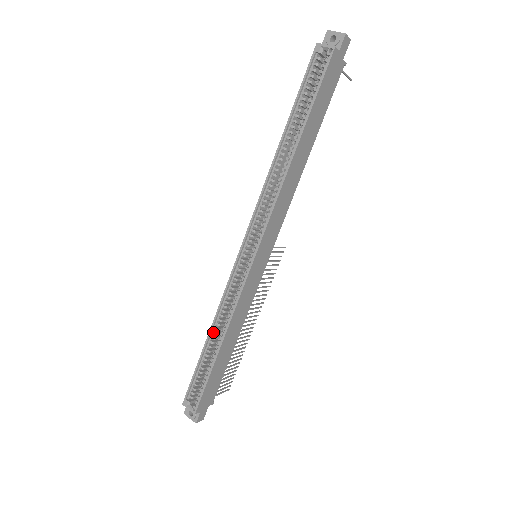
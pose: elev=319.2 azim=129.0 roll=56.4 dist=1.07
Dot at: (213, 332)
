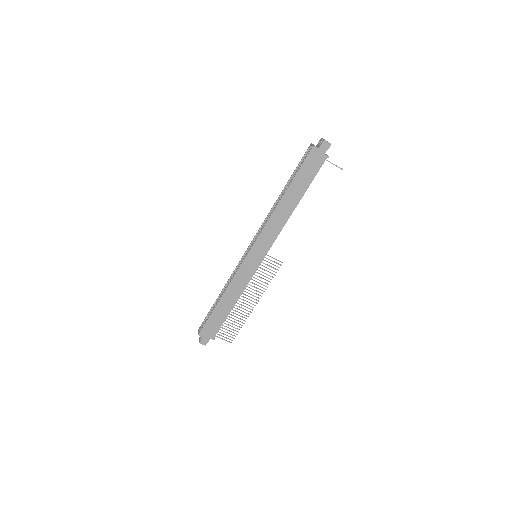
Dot at: (223, 292)
